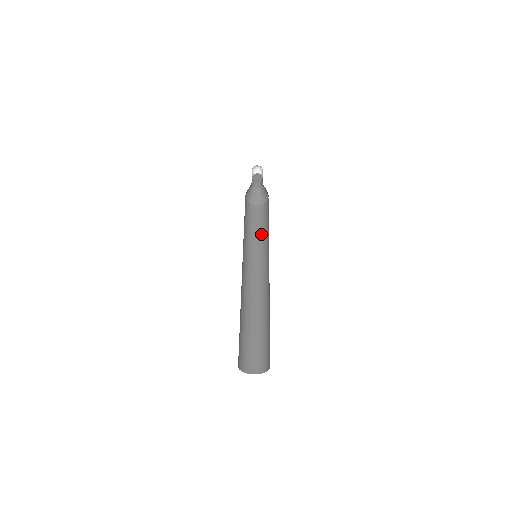
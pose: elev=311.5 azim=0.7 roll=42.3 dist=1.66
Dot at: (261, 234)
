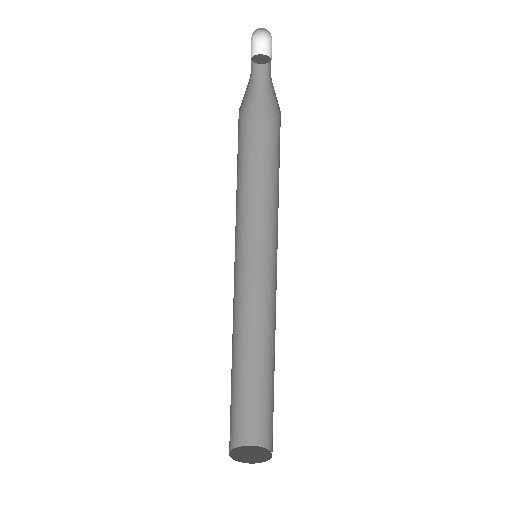
Dot at: (268, 192)
